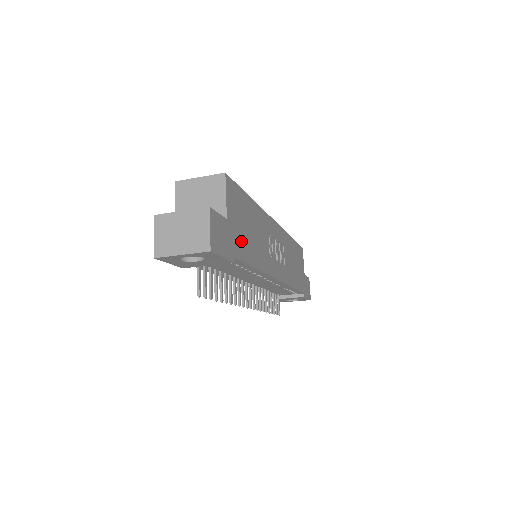
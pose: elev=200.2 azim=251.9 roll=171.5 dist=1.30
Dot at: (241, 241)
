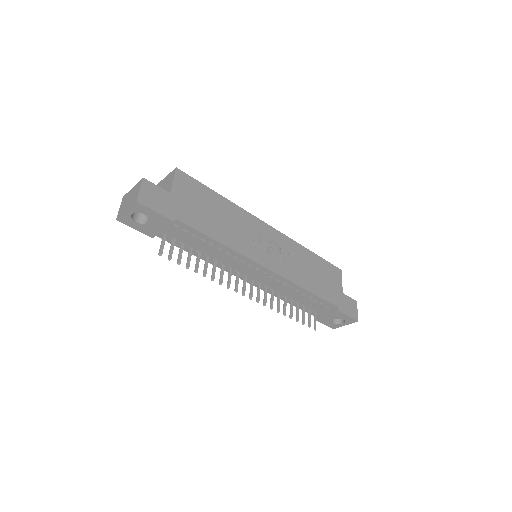
Dot at: (193, 214)
